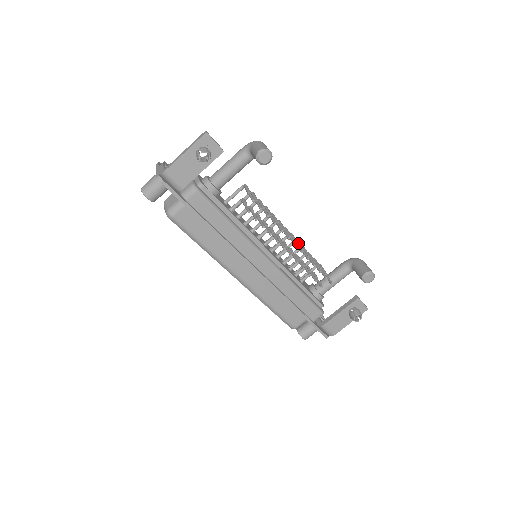
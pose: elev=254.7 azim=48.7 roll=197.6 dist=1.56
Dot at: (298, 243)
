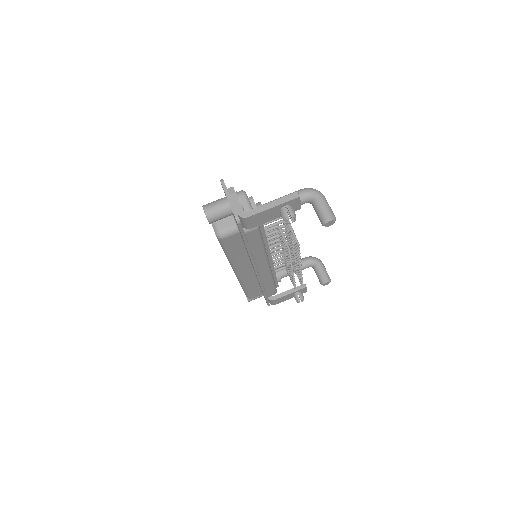
Dot at: occluded
